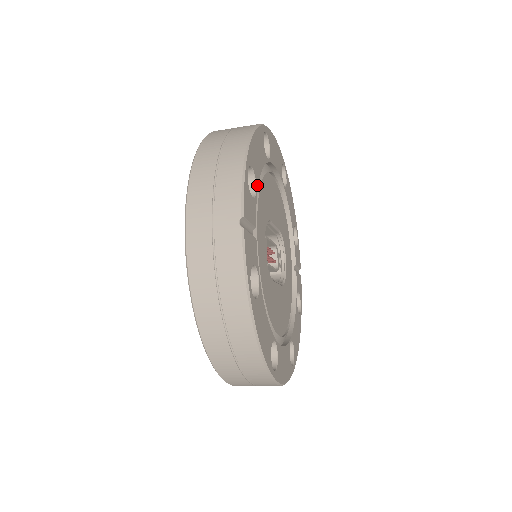
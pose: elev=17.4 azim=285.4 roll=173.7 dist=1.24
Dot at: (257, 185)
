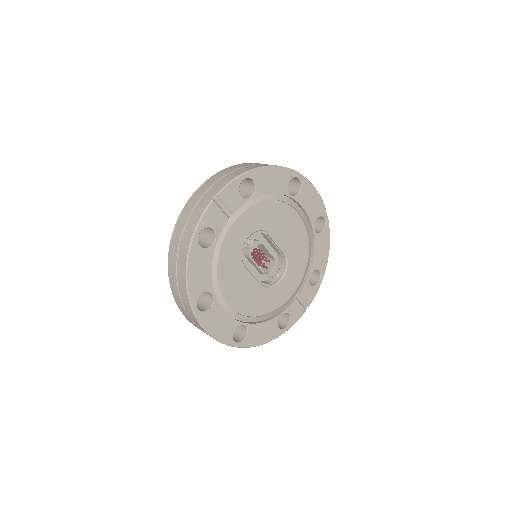
Dot at: (256, 195)
